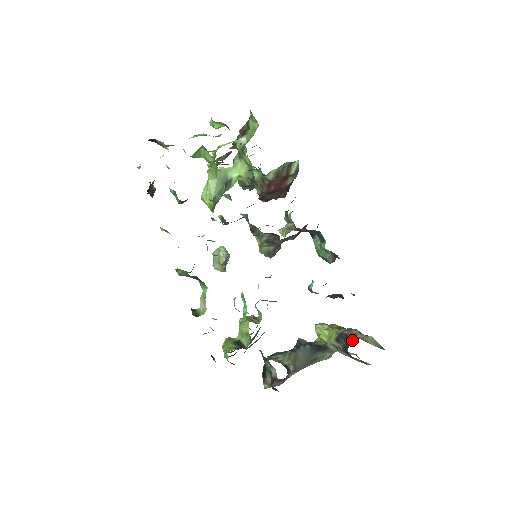
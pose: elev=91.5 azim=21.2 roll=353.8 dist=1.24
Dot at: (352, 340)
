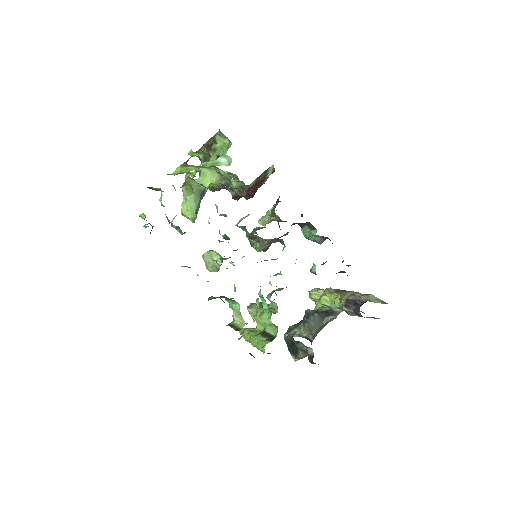
Dot at: (360, 304)
